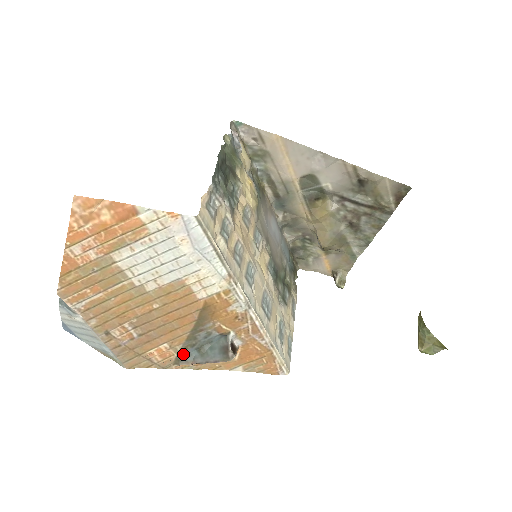
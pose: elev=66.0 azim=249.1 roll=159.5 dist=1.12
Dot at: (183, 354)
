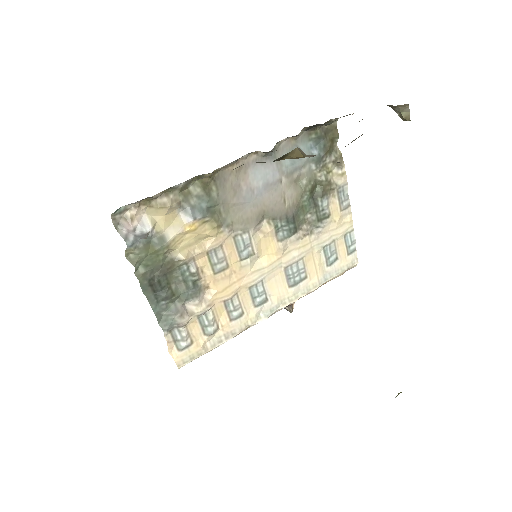
Dot at: occluded
